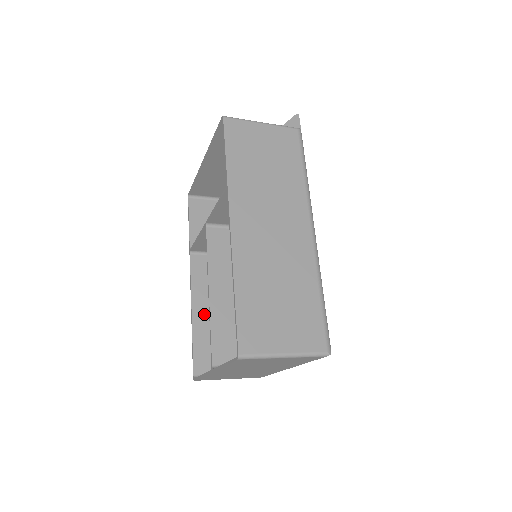
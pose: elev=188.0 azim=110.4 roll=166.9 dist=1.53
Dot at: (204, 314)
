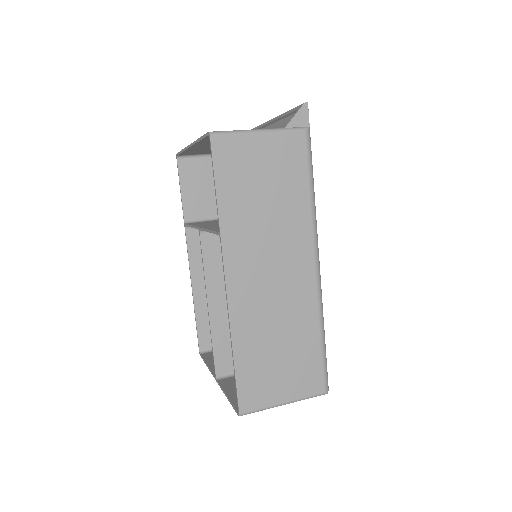
Dot at: (205, 291)
